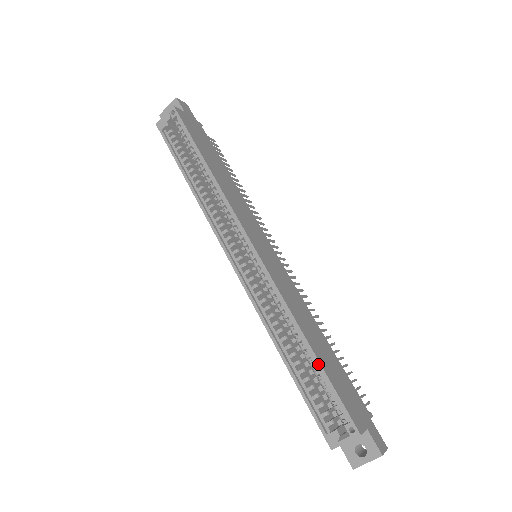
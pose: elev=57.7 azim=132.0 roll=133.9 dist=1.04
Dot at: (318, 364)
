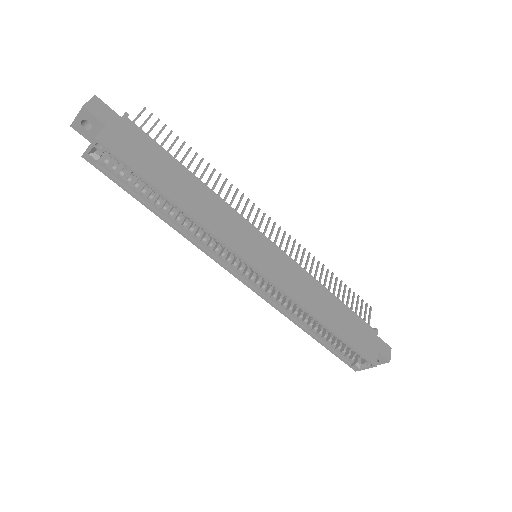
Dot at: (338, 337)
